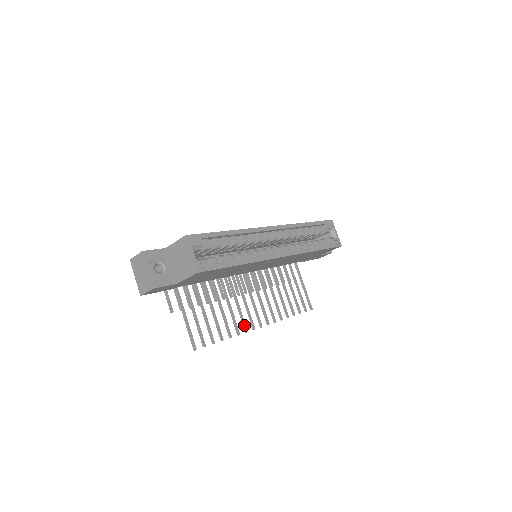
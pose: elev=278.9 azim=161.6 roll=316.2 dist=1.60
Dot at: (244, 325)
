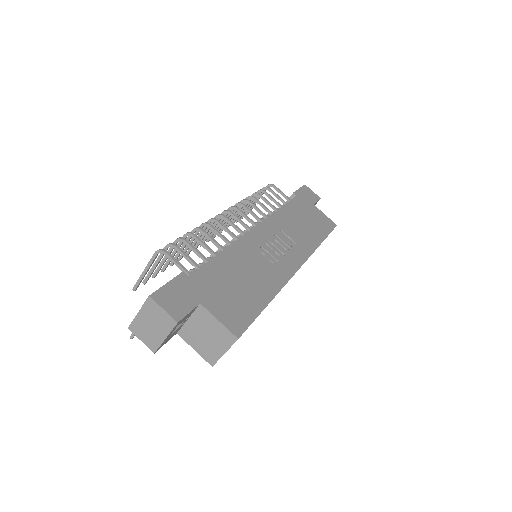
Dot at: occluded
